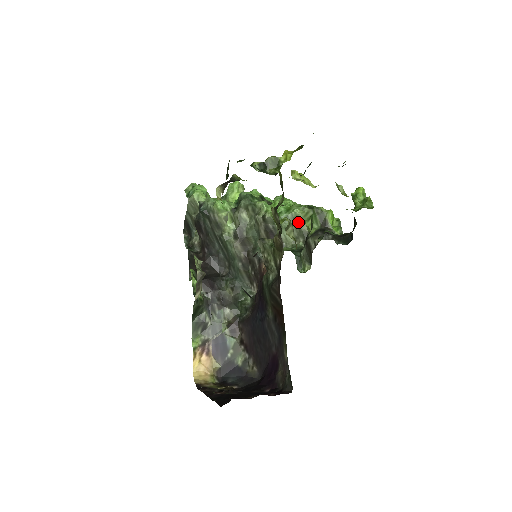
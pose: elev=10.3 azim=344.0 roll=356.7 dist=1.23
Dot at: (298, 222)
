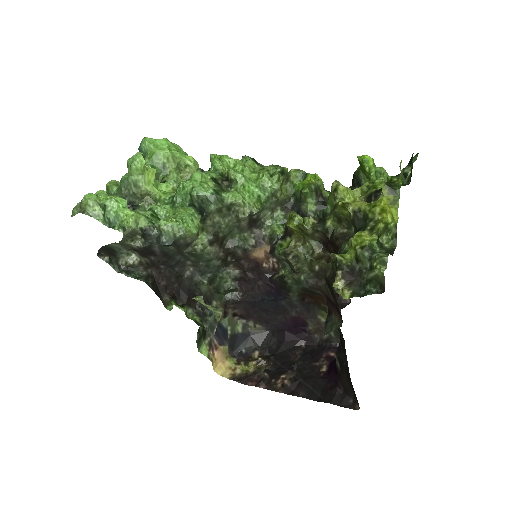
Dot at: (276, 195)
